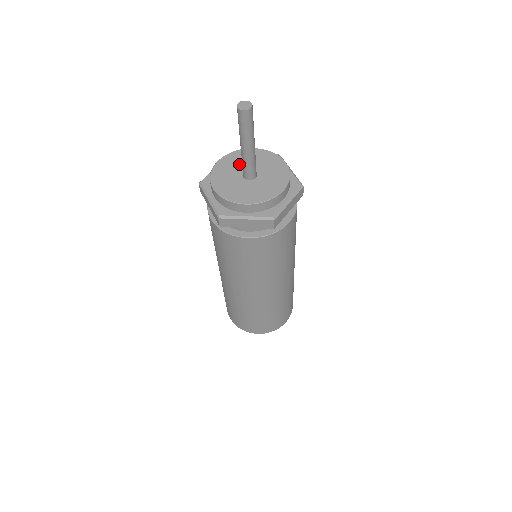
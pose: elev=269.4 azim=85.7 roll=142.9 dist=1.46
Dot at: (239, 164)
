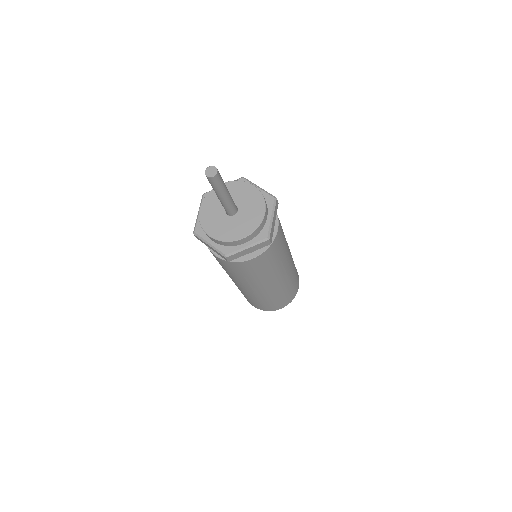
Dot at: (218, 204)
